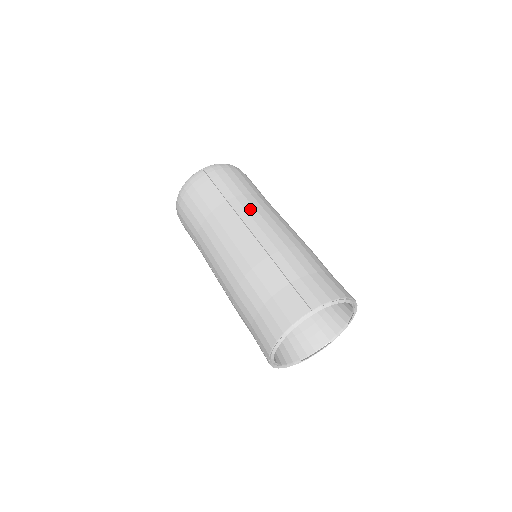
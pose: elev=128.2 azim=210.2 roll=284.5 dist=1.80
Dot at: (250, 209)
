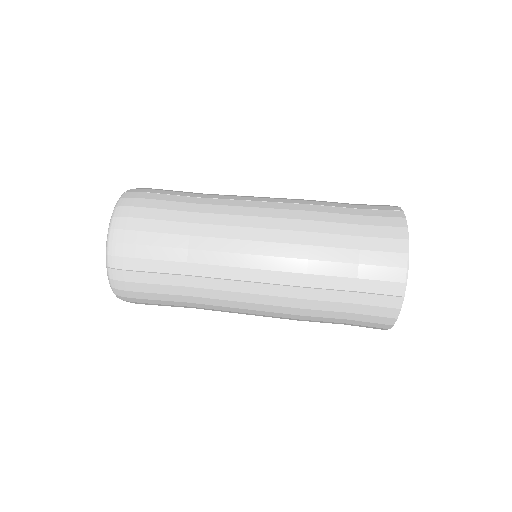
Dot at: (231, 195)
